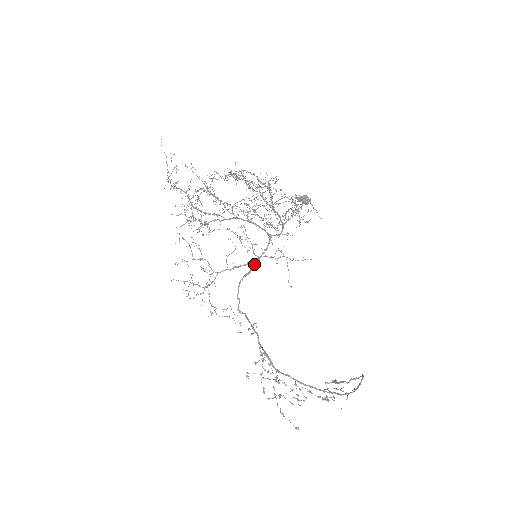
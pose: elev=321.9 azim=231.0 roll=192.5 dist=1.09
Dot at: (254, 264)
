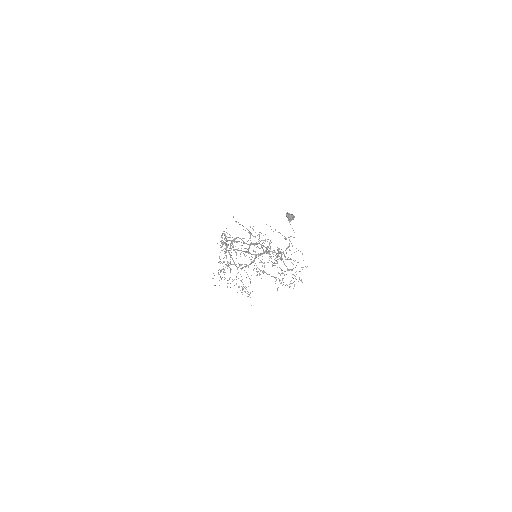
Dot at: occluded
